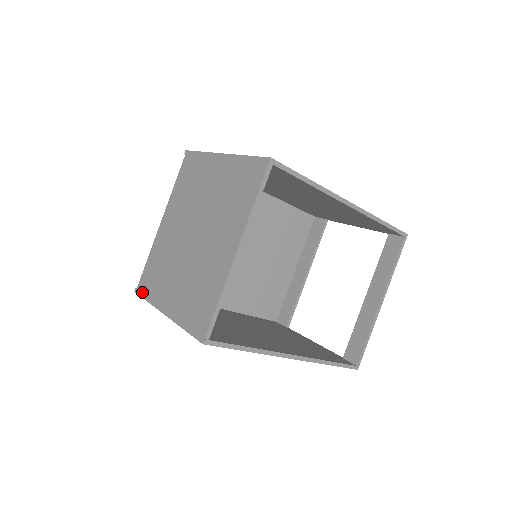
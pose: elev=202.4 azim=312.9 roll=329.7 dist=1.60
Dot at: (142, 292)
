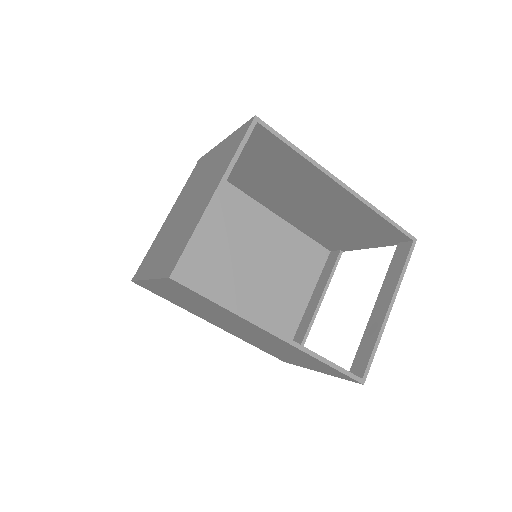
Dot at: (136, 276)
